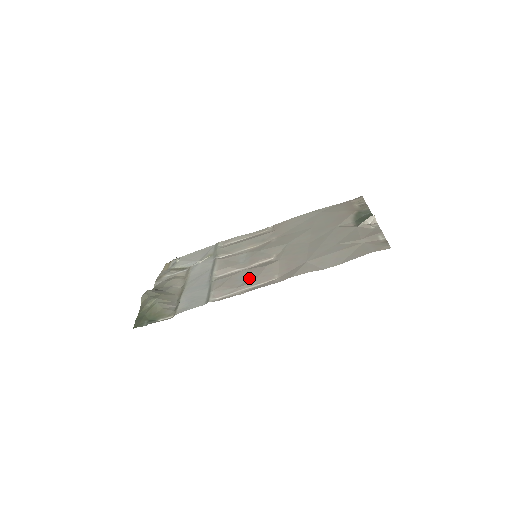
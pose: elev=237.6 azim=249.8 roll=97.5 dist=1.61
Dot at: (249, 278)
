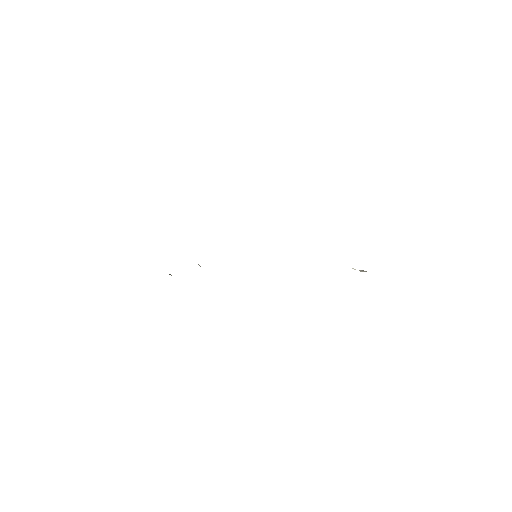
Dot at: occluded
